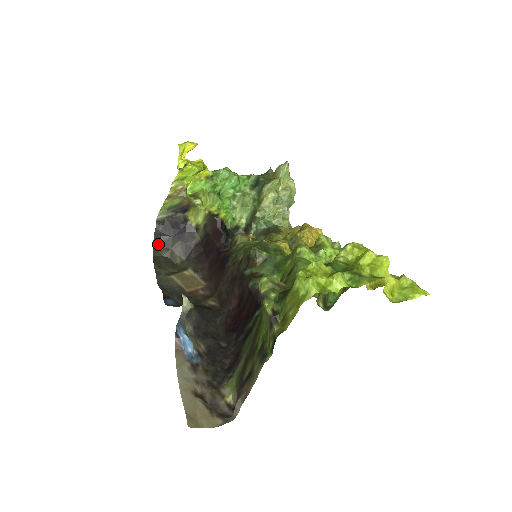
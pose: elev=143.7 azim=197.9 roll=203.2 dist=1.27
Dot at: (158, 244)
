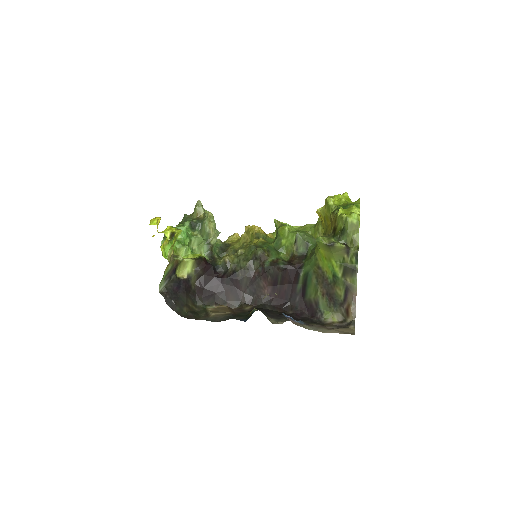
Dot at: (176, 308)
